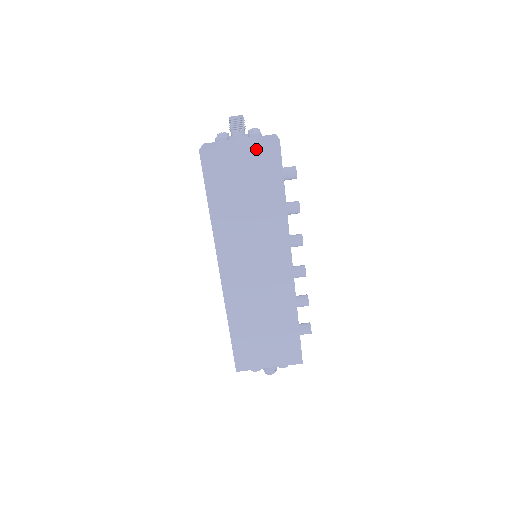
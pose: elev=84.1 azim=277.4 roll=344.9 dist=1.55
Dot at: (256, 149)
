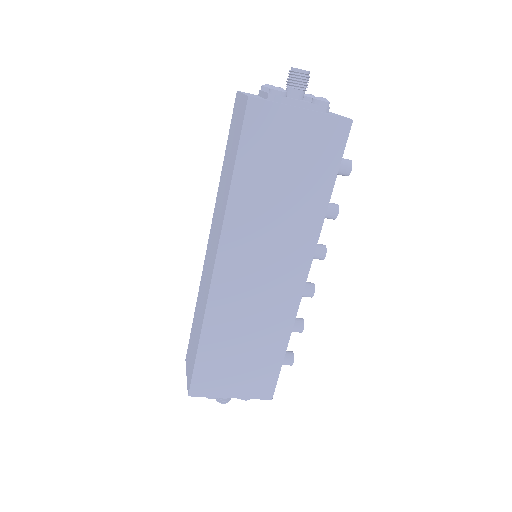
Dot at: (321, 122)
